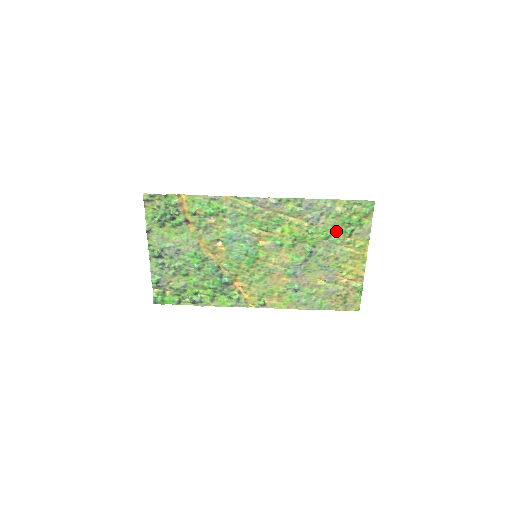
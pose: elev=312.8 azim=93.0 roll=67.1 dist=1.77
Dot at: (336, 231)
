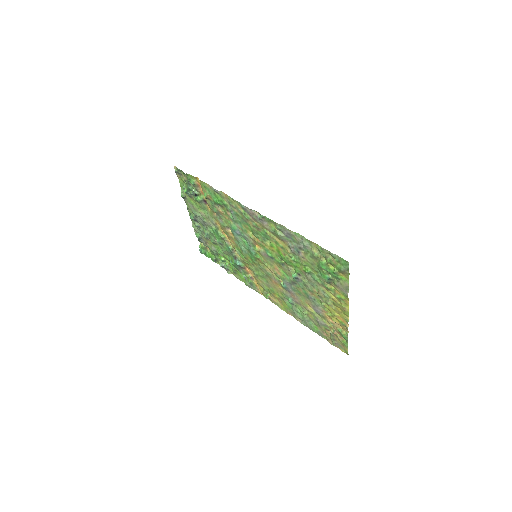
Dot at: (316, 271)
